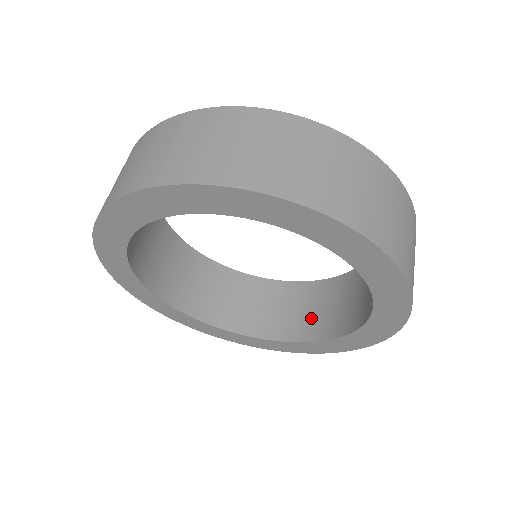
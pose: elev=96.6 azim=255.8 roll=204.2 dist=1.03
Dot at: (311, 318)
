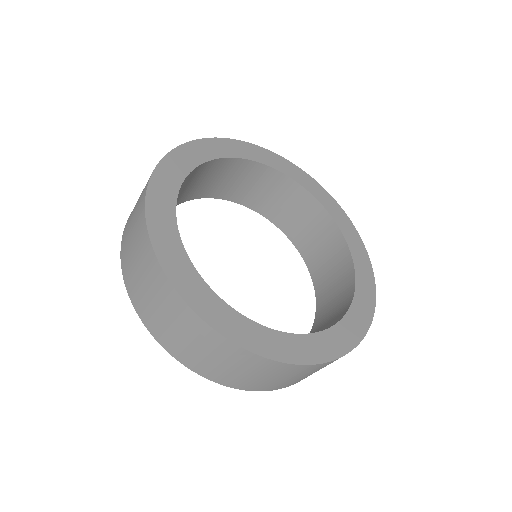
Dot at: (302, 230)
